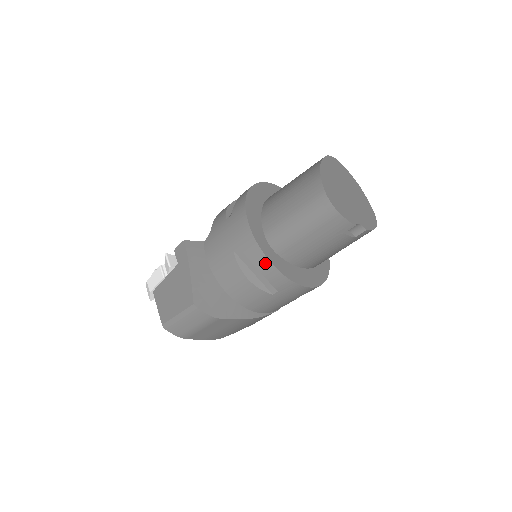
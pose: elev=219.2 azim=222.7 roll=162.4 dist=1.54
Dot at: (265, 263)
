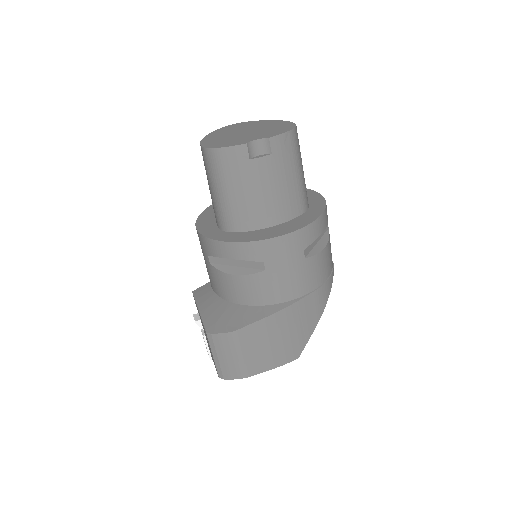
Dot at: (223, 247)
